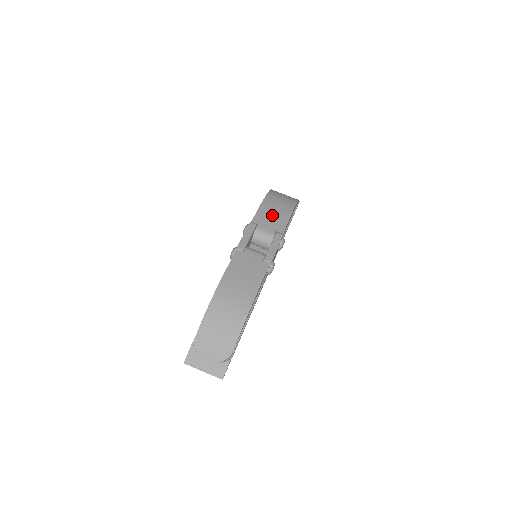
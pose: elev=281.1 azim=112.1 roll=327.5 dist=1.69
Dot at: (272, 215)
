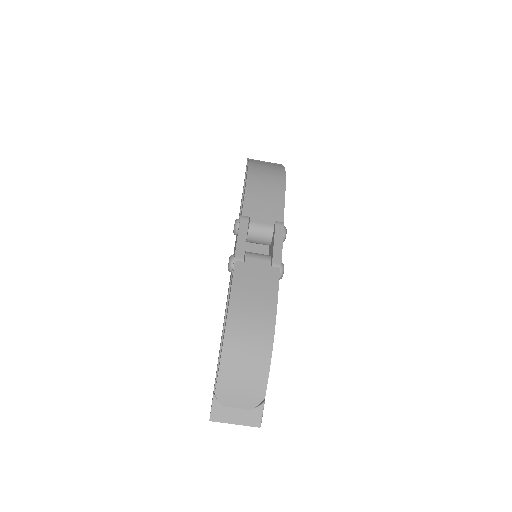
Dot at: (263, 200)
